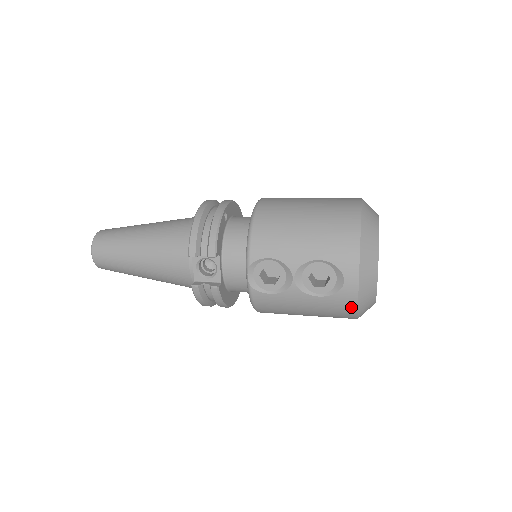
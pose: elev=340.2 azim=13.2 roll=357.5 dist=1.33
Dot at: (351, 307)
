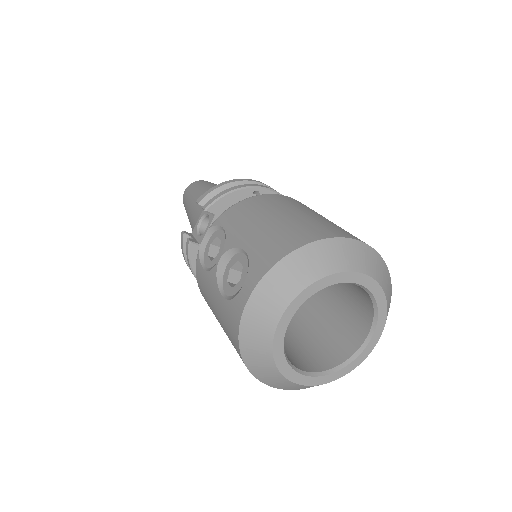
Dot at: (235, 332)
